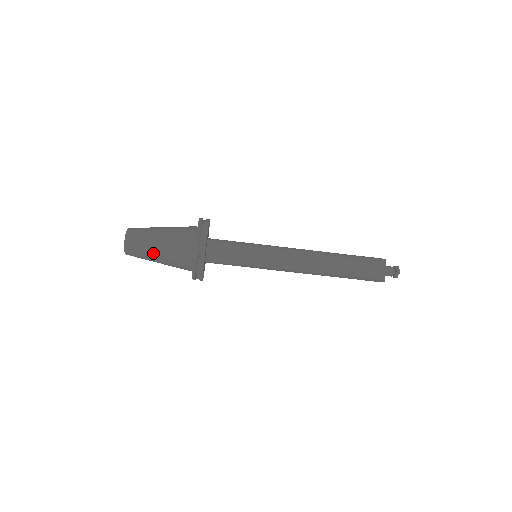
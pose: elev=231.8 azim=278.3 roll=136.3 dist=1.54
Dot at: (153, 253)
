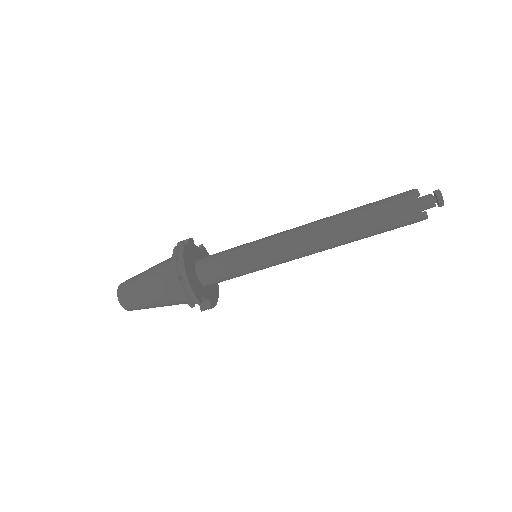
Dot at: (145, 296)
